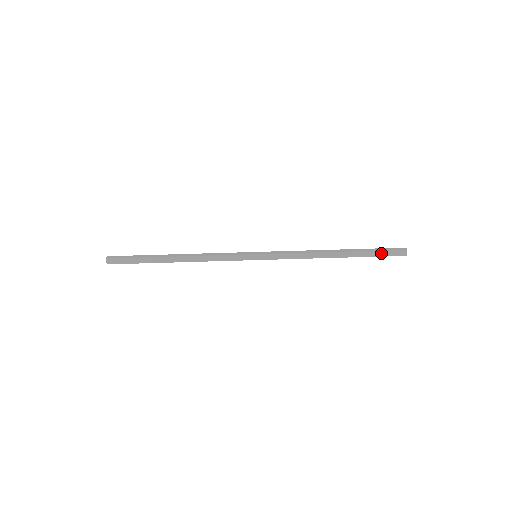
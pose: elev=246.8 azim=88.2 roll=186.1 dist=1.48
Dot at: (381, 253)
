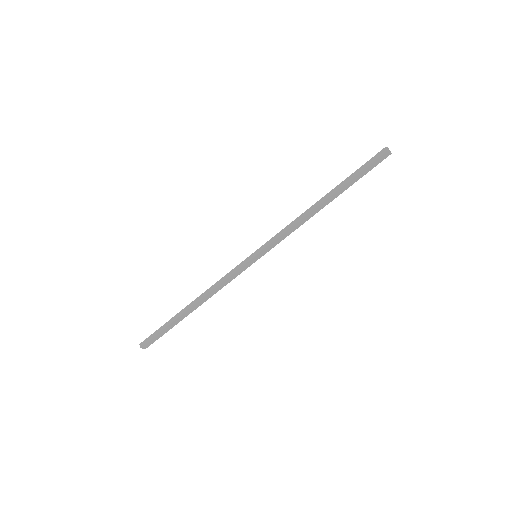
Dot at: (366, 171)
